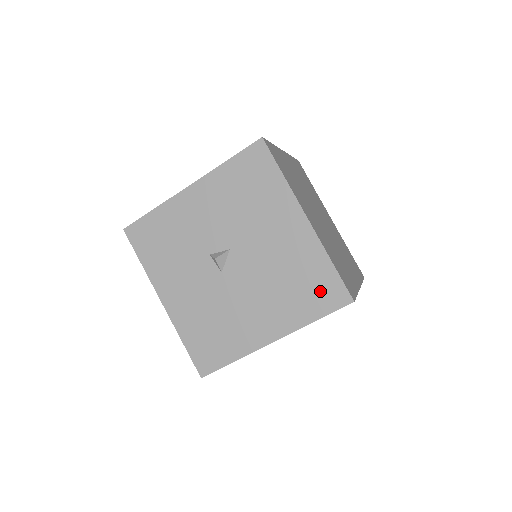
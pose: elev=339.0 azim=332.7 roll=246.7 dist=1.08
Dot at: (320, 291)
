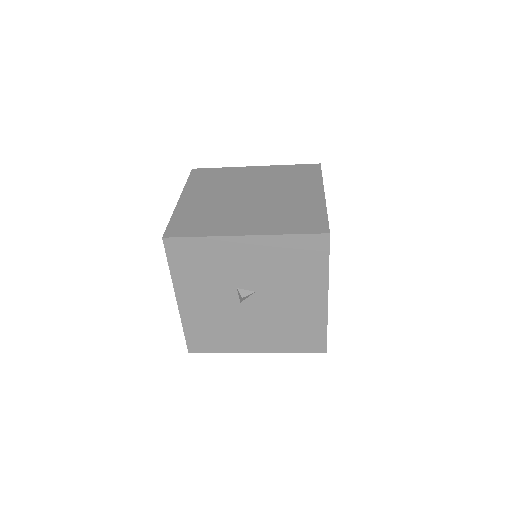
Dot at: (308, 340)
